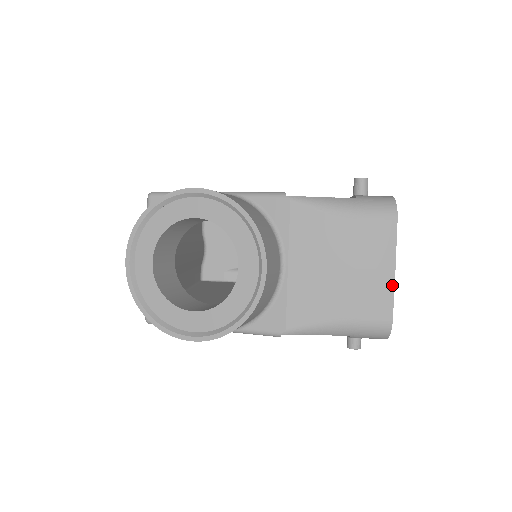
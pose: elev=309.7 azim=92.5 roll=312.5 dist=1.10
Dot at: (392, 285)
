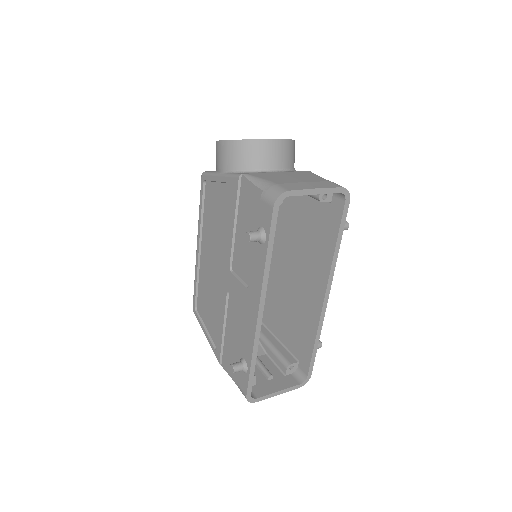
Dot at: (308, 188)
